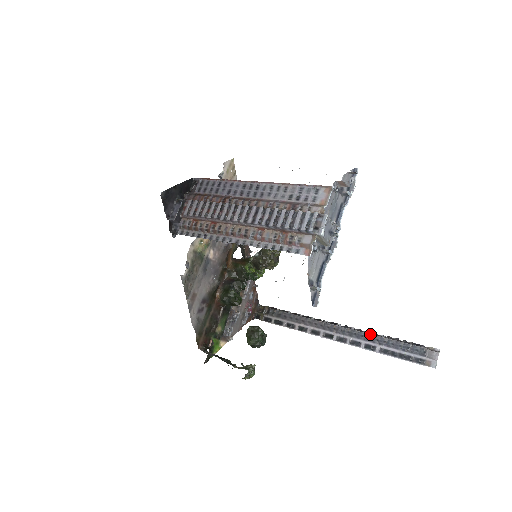
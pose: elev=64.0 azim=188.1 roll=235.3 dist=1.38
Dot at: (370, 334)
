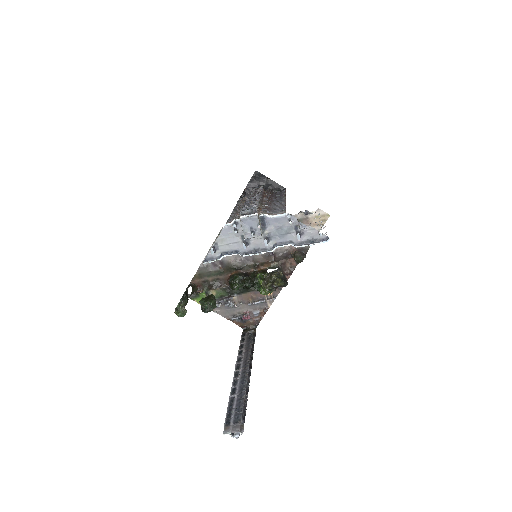
Dot at: (246, 387)
